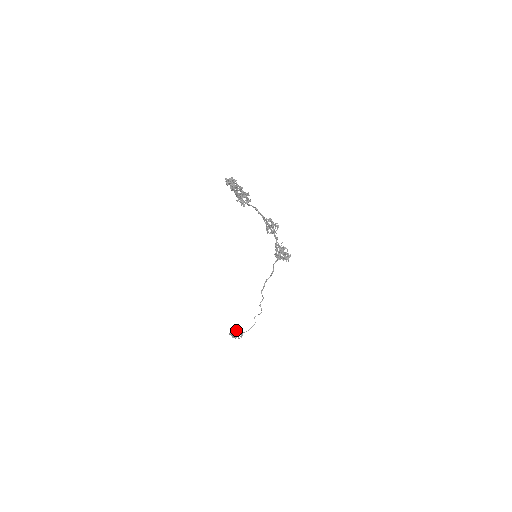
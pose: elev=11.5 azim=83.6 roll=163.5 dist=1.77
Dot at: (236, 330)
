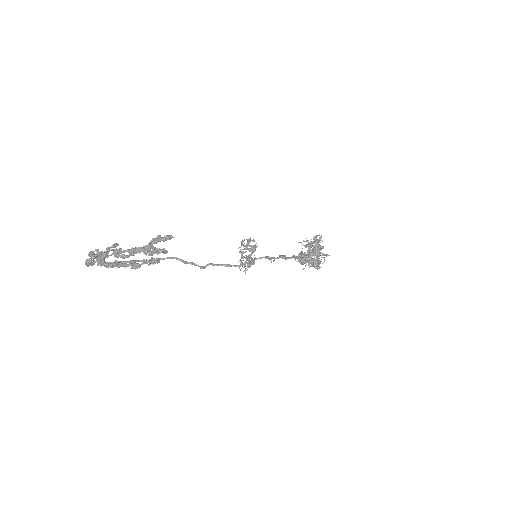
Dot at: (302, 259)
